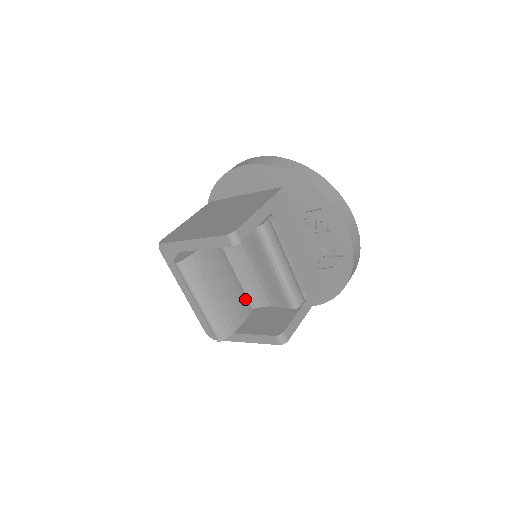
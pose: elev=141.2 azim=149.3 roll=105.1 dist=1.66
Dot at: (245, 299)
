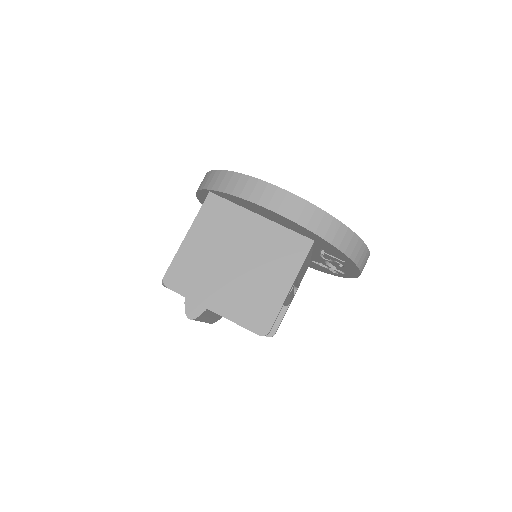
Dot at: occluded
